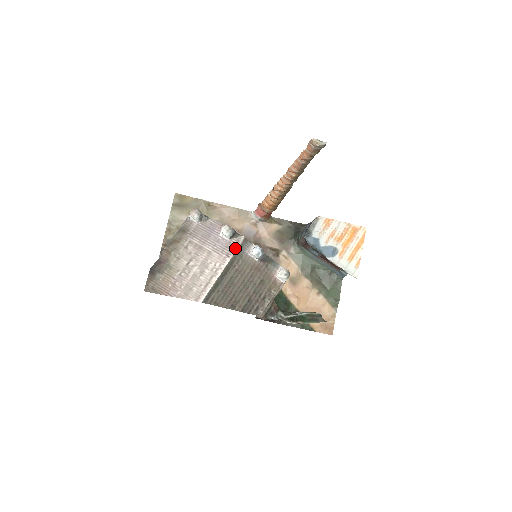
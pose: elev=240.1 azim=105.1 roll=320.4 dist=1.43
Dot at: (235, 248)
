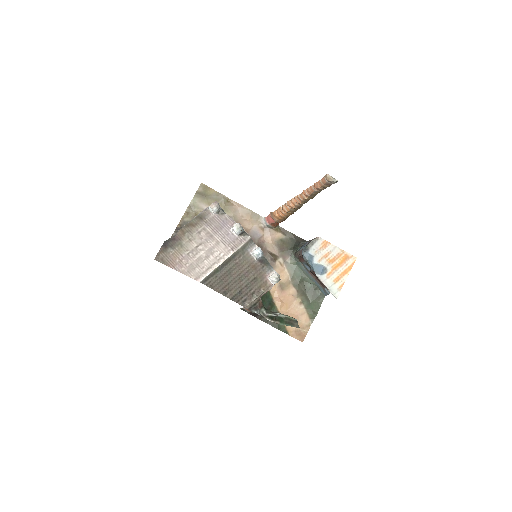
Dot at: (240, 244)
